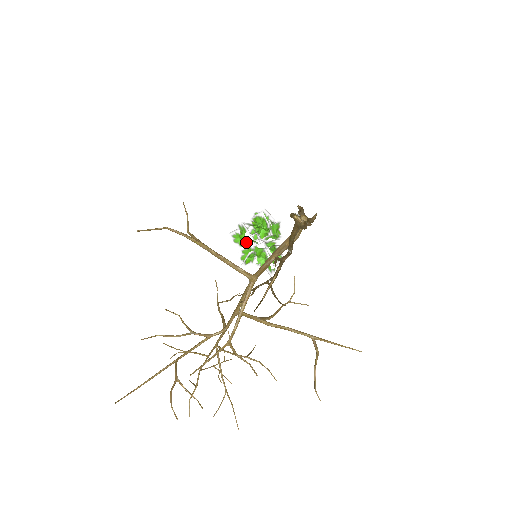
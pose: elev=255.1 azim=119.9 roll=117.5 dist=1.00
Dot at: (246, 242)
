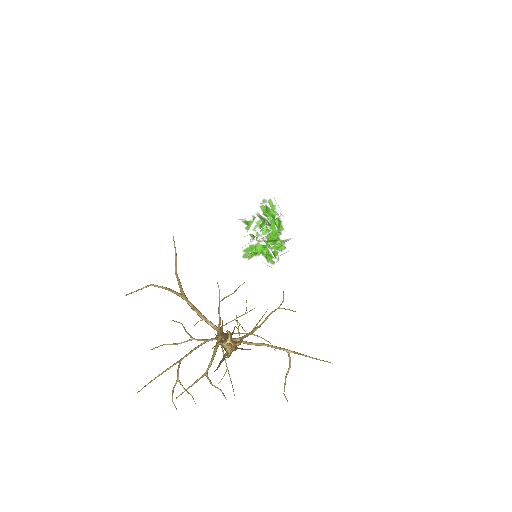
Dot at: occluded
